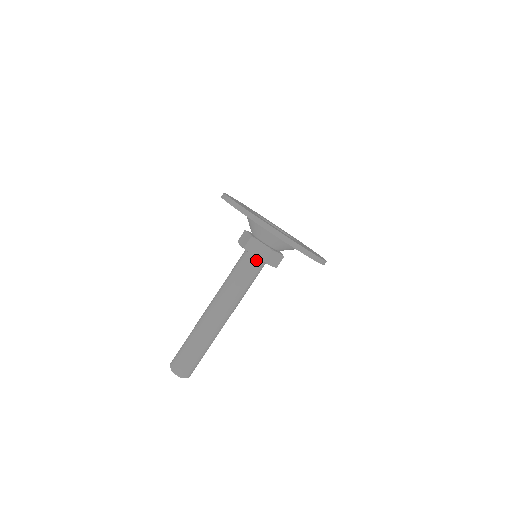
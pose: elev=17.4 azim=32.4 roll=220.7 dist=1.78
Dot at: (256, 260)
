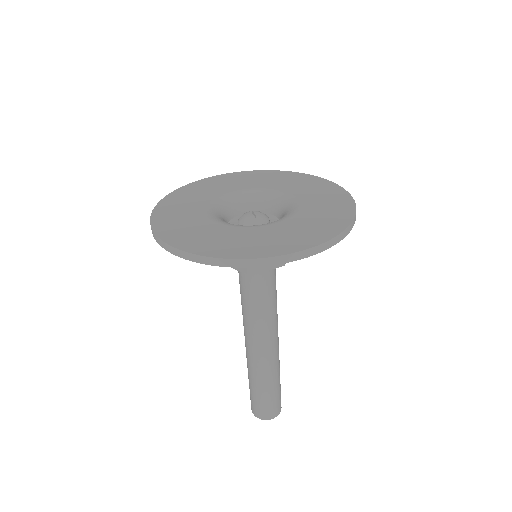
Dot at: occluded
